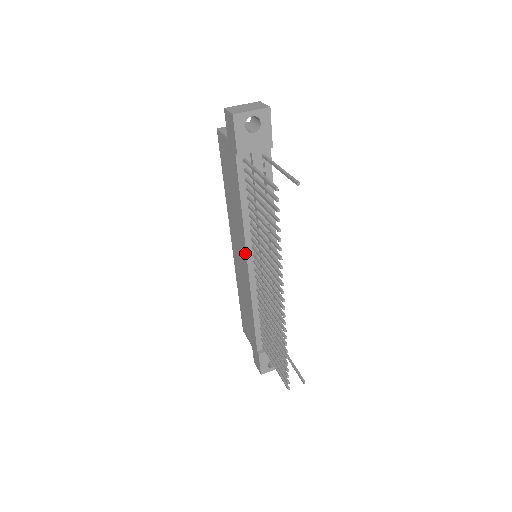
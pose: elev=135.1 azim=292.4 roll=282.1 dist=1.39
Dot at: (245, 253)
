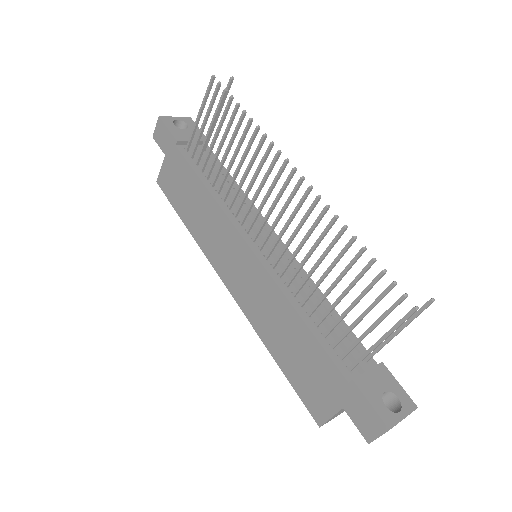
Dot at: (236, 235)
